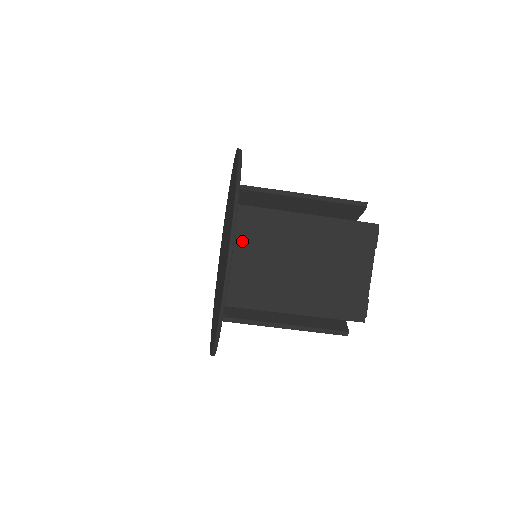
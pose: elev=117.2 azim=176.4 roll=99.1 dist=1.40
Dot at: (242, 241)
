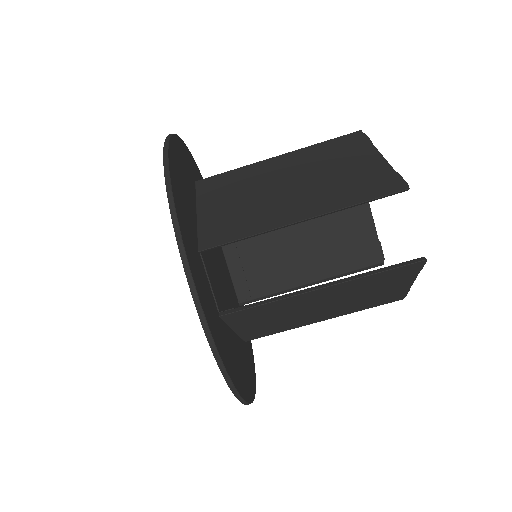
Dot at: (209, 198)
